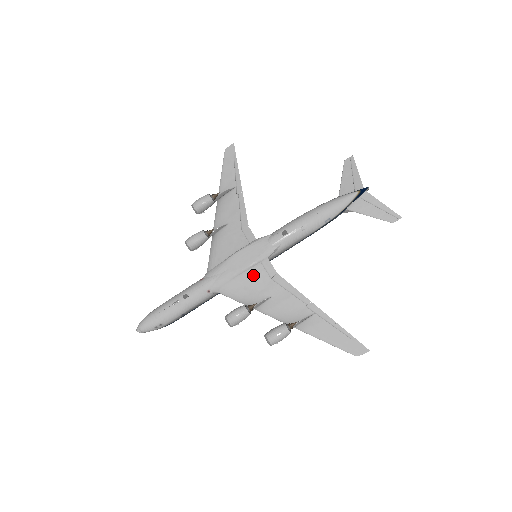
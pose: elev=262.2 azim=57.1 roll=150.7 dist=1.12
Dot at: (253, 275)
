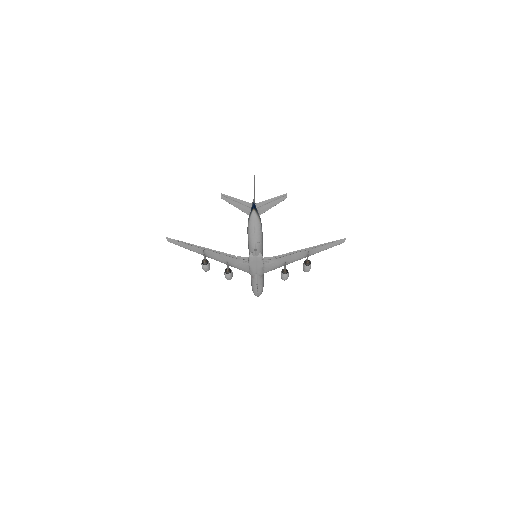
Dot at: (268, 264)
